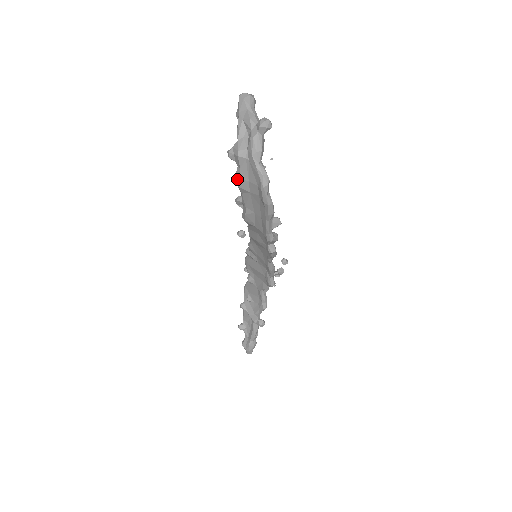
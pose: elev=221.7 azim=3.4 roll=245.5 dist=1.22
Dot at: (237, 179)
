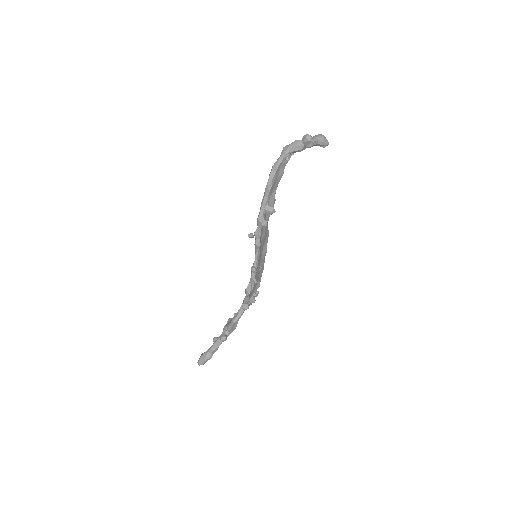
Dot at: occluded
